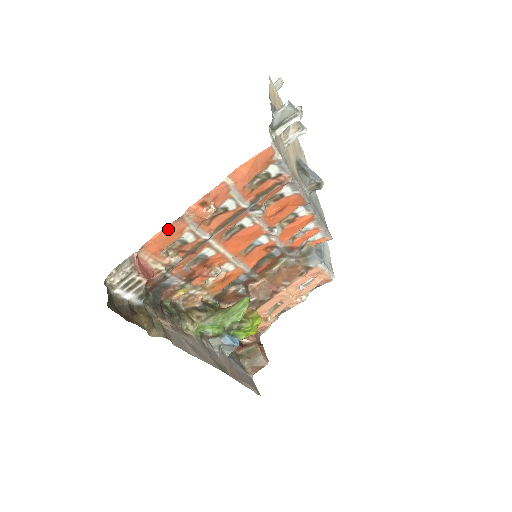
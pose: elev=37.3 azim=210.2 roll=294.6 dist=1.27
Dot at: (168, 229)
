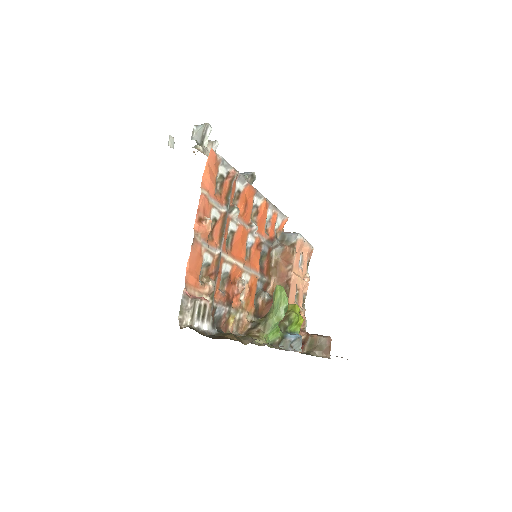
Dot at: (192, 255)
